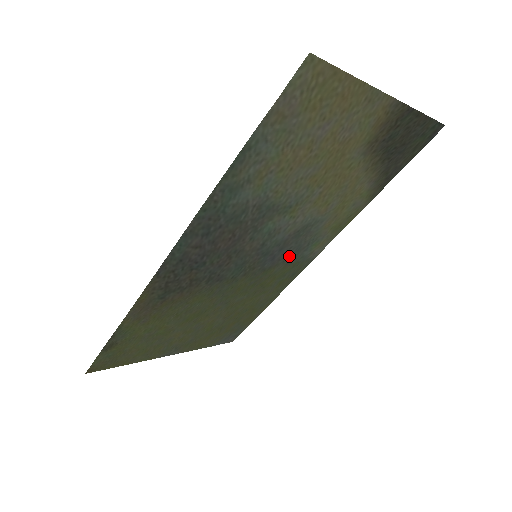
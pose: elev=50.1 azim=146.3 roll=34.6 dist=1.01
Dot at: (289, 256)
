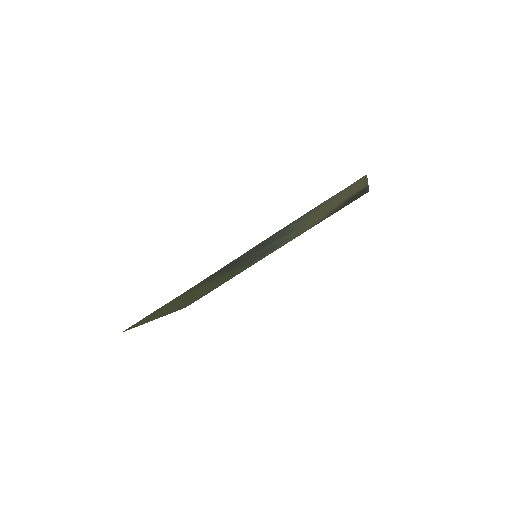
Dot at: occluded
